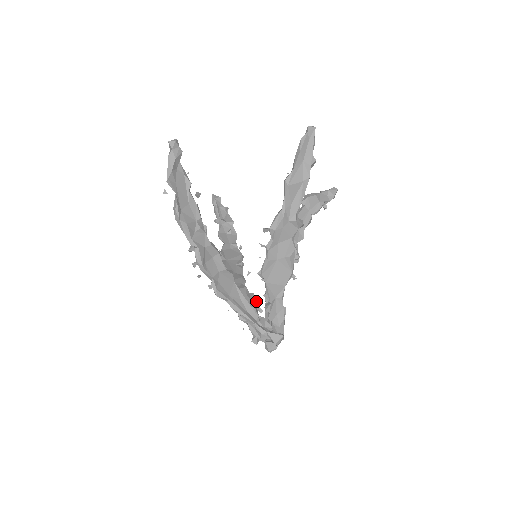
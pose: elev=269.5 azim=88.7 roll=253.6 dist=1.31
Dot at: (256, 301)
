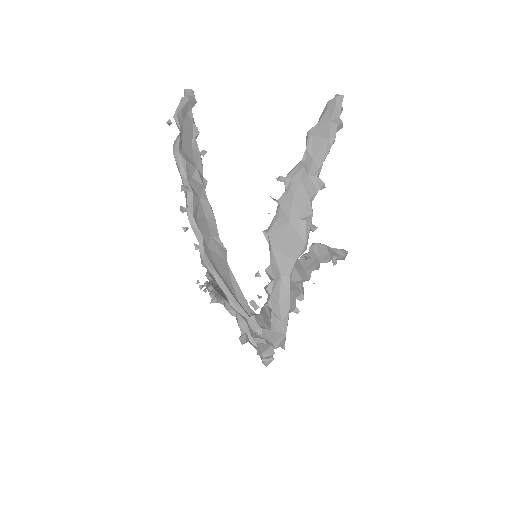
Dot at: occluded
